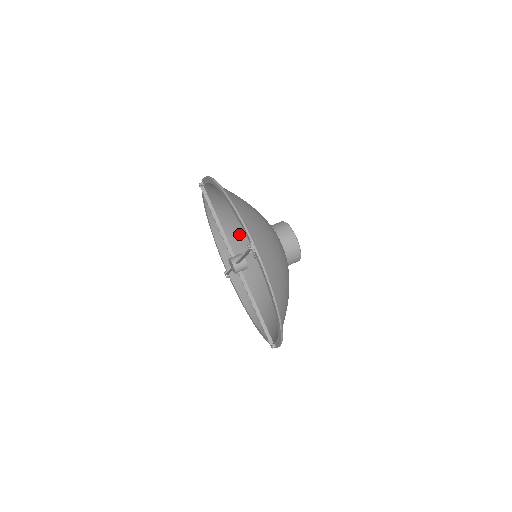
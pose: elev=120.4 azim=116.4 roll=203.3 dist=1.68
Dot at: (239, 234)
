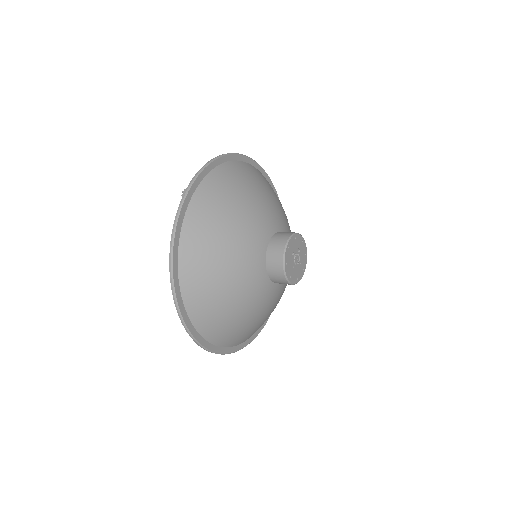
Dot at: occluded
